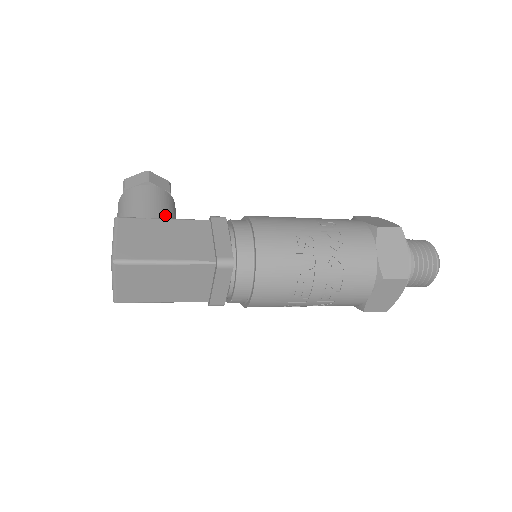
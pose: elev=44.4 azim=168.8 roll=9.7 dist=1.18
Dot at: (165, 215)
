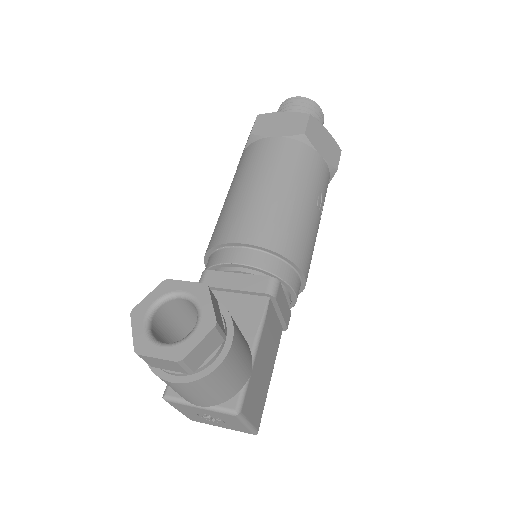
Dot at: (247, 344)
